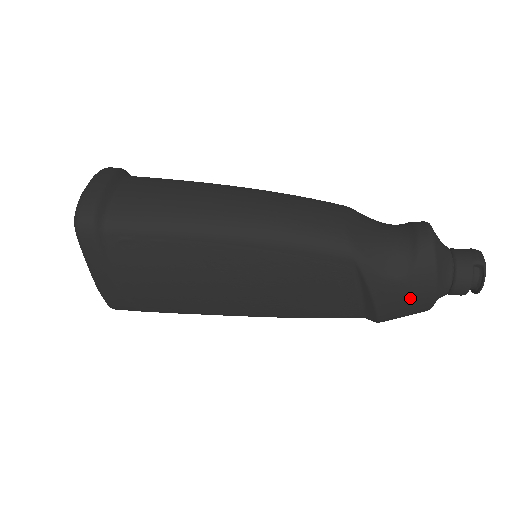
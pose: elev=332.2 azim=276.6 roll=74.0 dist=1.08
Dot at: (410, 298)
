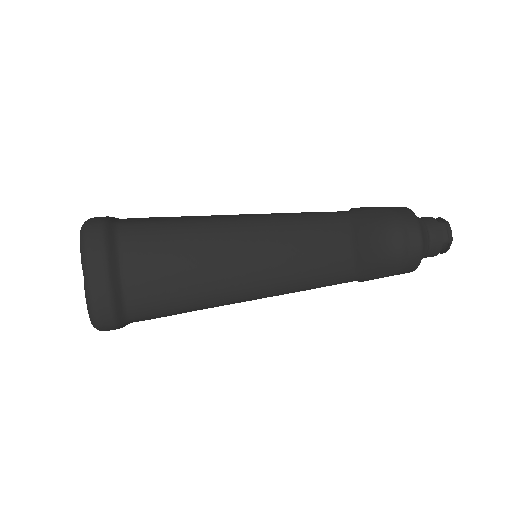
Dot at: occluded
